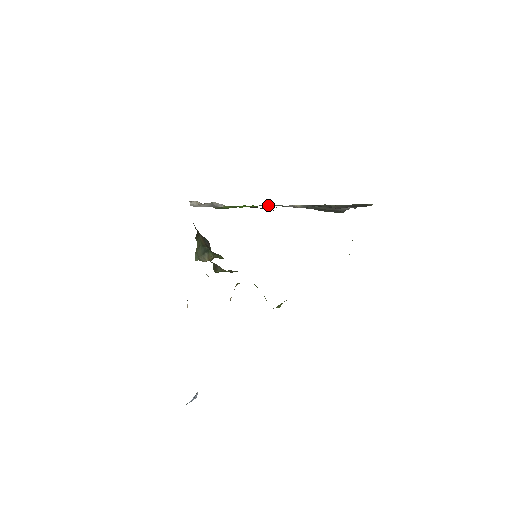
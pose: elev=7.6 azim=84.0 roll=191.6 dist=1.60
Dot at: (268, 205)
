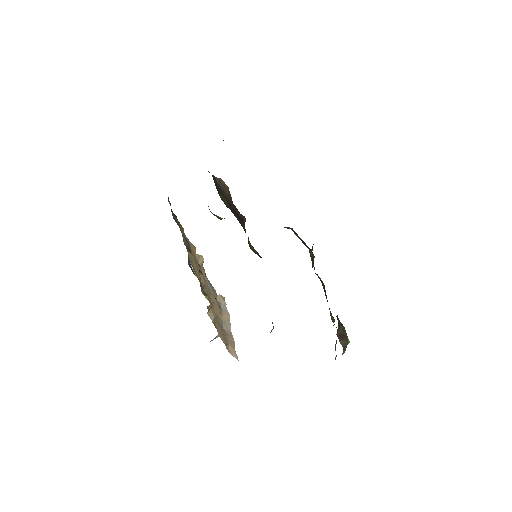
Dot at: occluded
